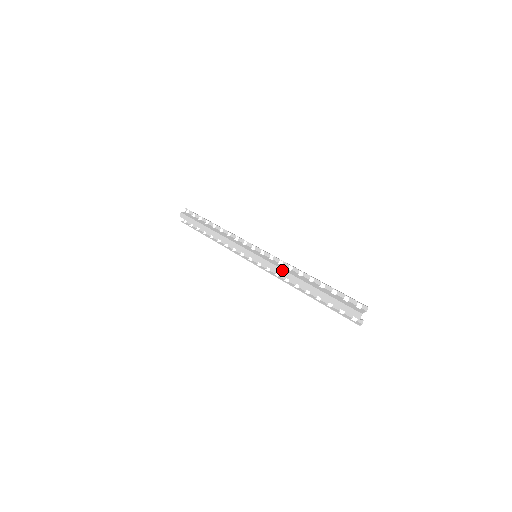
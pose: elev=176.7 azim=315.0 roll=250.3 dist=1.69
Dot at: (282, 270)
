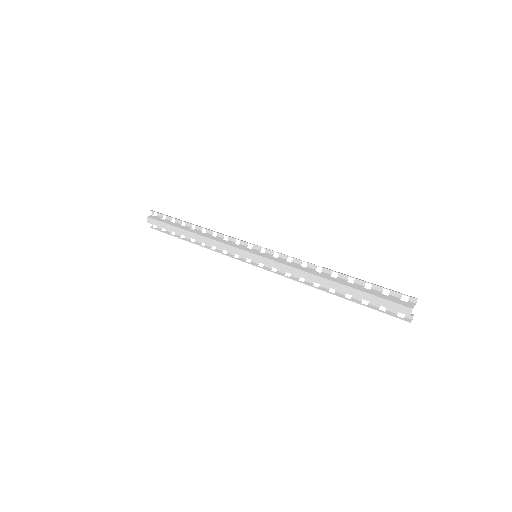
Dot at: (295, 269)
